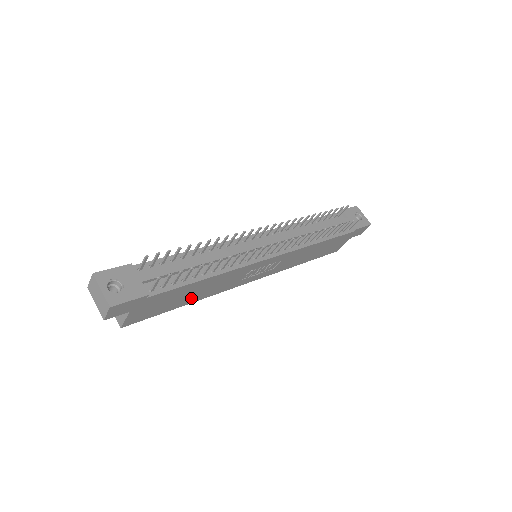
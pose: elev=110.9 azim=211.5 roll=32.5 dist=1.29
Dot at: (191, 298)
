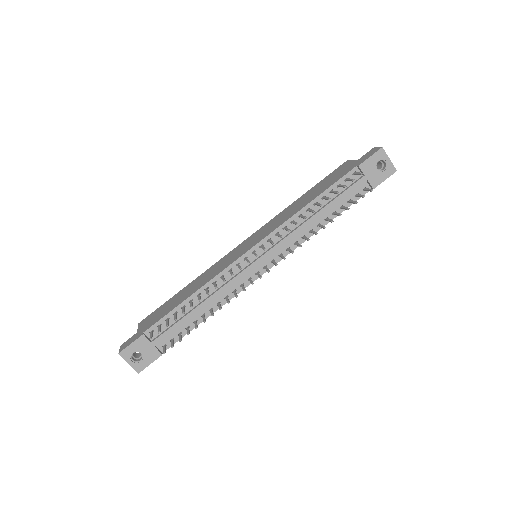
Dot at: occluded
